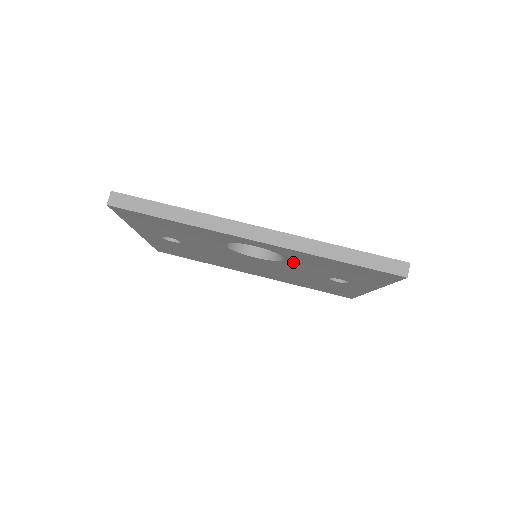
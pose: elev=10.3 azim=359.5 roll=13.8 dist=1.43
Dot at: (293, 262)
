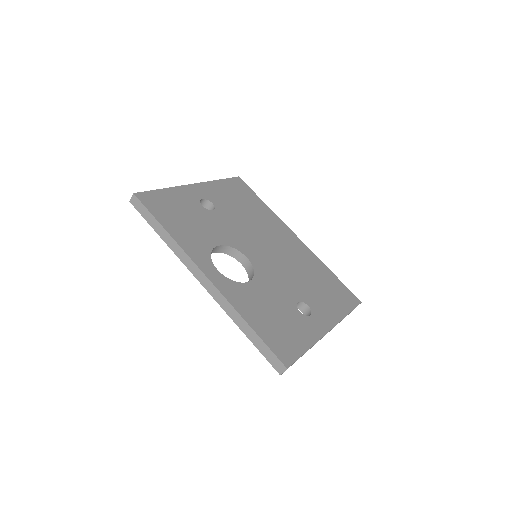
Dot at: occluded
